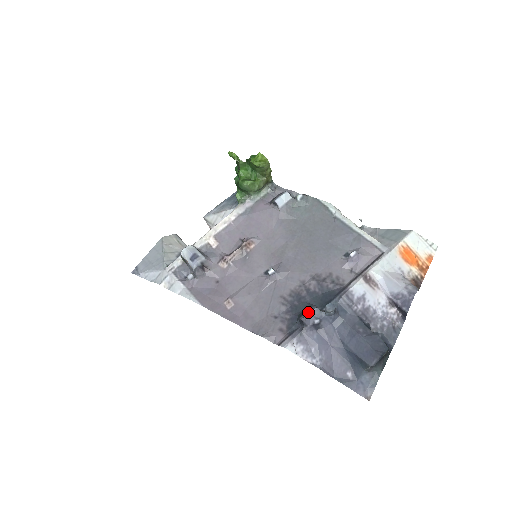
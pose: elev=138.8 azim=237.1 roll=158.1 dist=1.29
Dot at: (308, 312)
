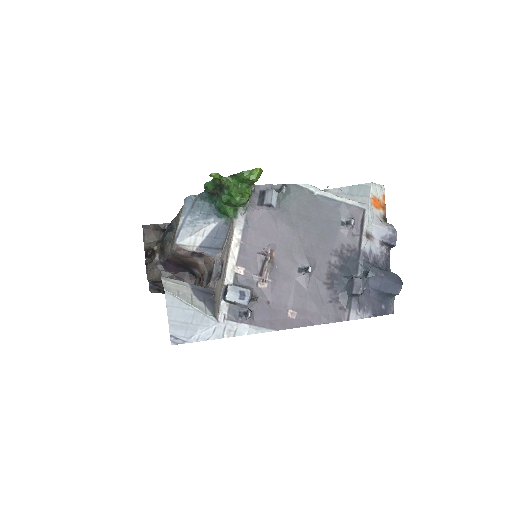
Dot at: (357, 285)
